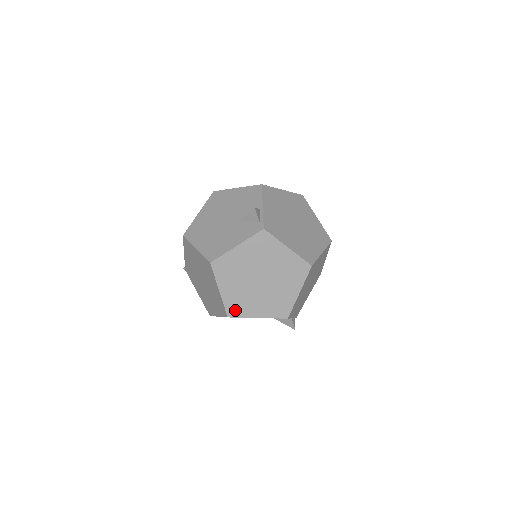
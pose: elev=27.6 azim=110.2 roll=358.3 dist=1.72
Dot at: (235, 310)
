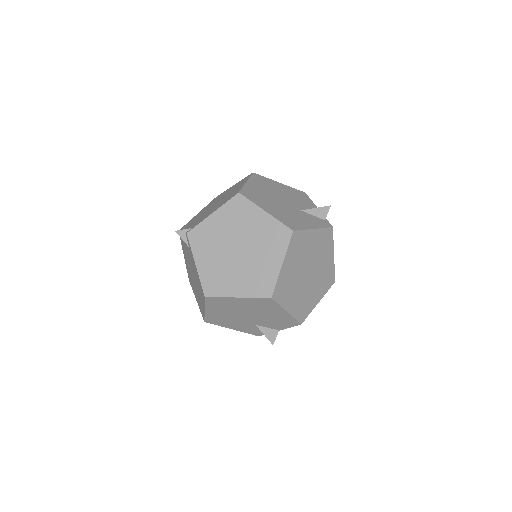
Dot at: (280, 293)
